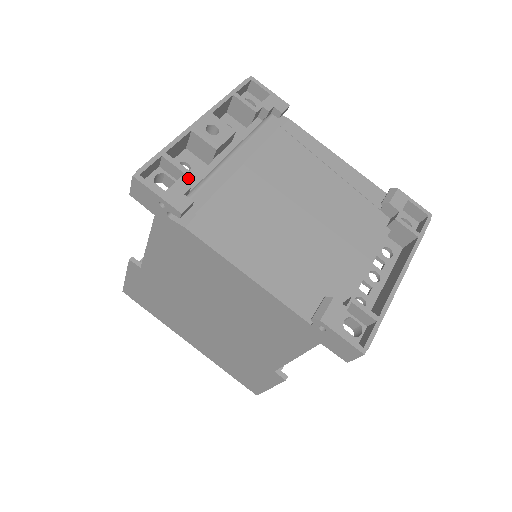
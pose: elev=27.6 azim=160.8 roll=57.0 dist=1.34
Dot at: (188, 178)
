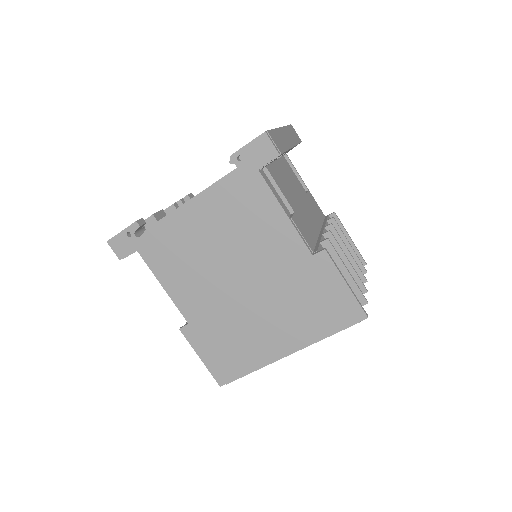
Dot at: occluded
